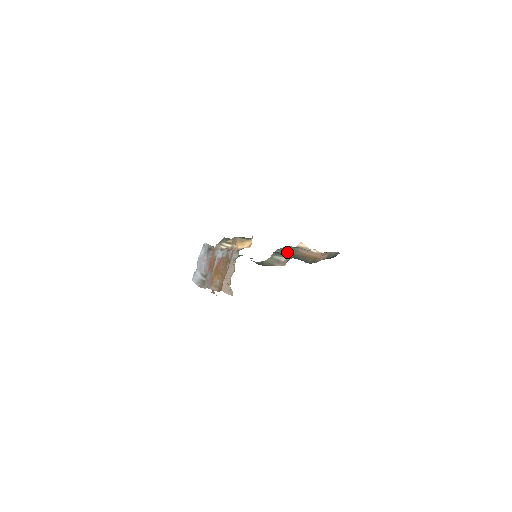
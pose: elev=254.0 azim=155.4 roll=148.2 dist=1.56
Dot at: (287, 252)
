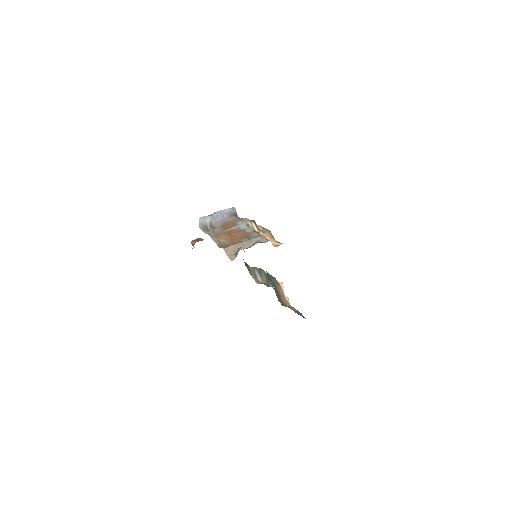
Dot at: (271, 278)
